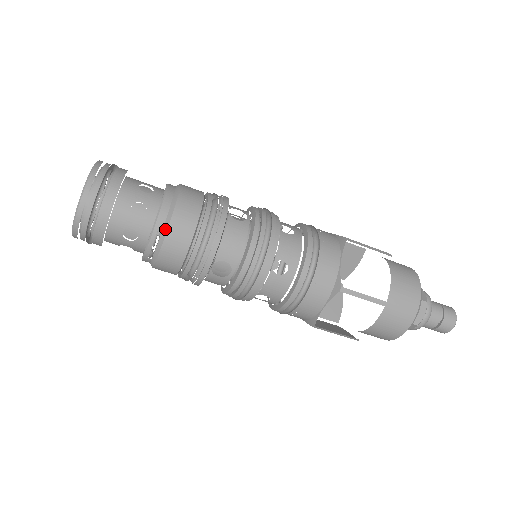
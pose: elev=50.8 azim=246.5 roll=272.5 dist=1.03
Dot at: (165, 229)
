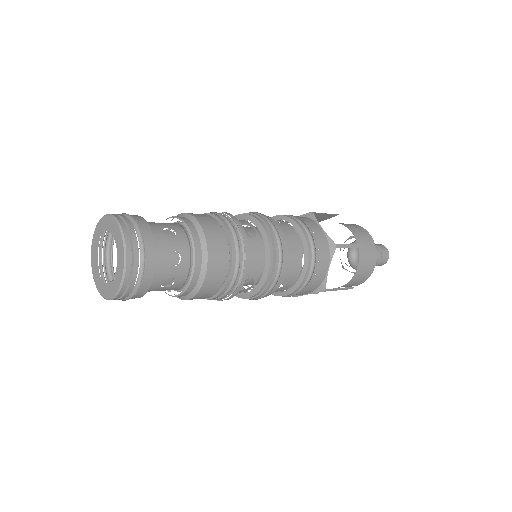
Dot at: occluded
